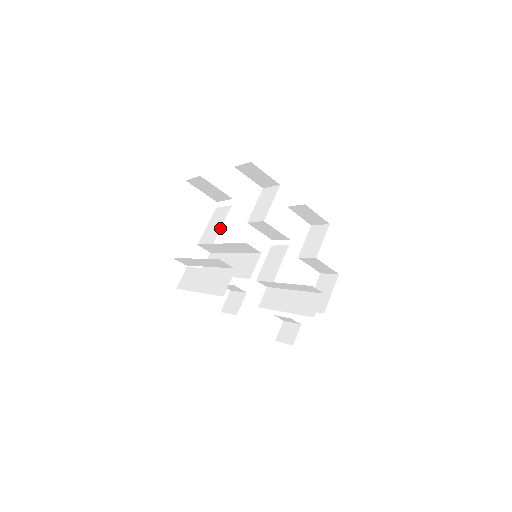
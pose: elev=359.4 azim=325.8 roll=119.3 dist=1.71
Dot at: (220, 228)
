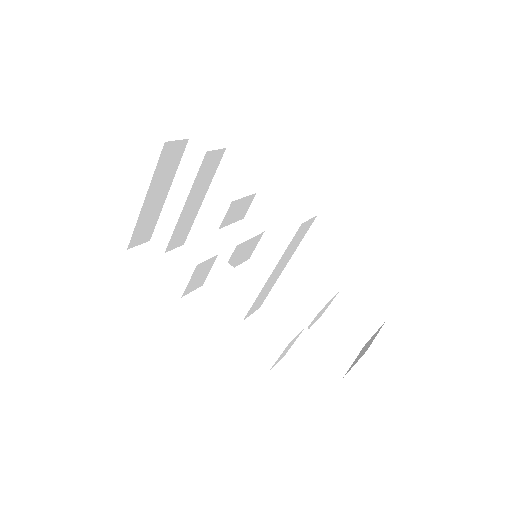
Dot at: occluded
